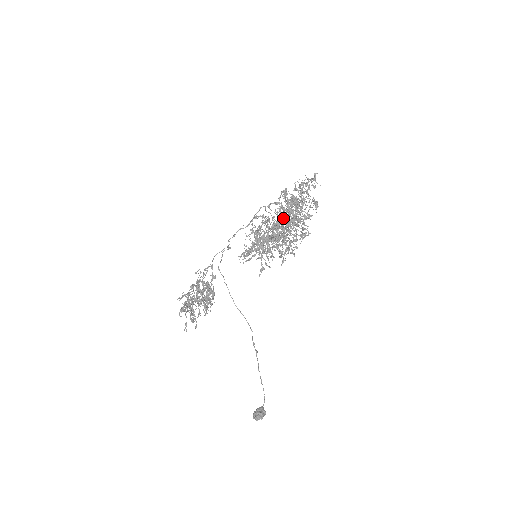
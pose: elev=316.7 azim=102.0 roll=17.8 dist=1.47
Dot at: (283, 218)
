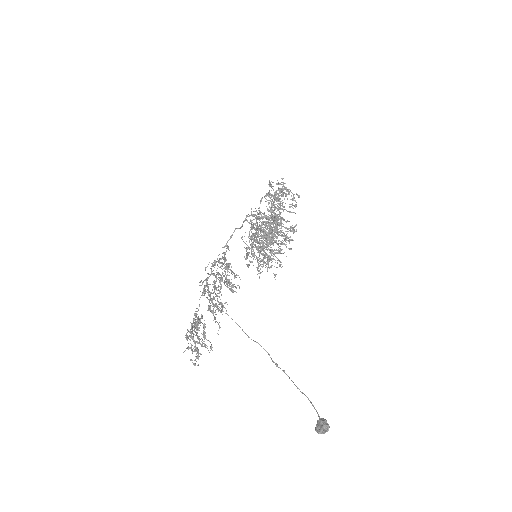
Dot at: (270, 218)
